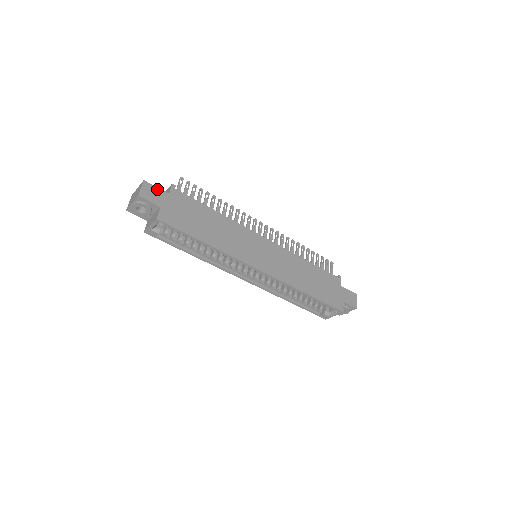
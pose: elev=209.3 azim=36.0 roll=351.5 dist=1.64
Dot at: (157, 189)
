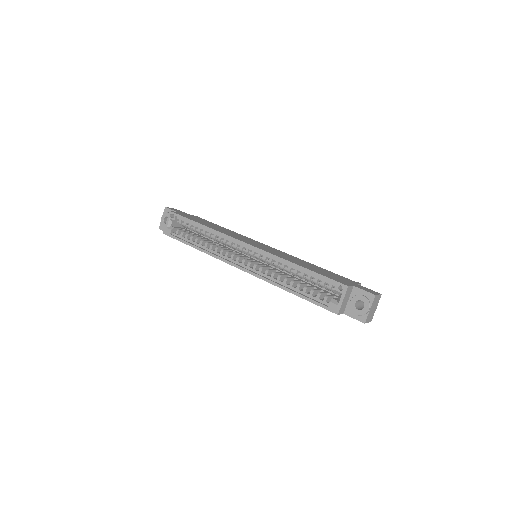
Dot at: occluded
